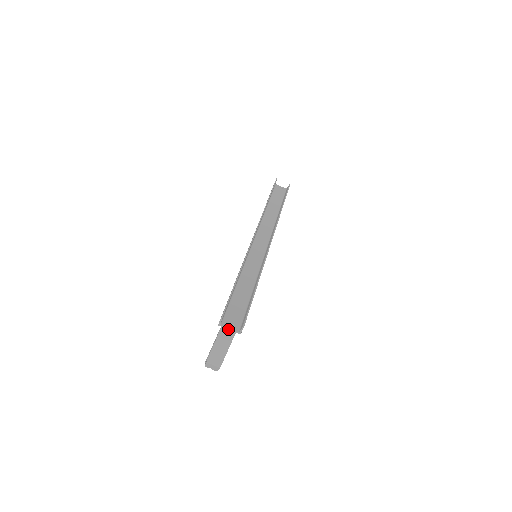
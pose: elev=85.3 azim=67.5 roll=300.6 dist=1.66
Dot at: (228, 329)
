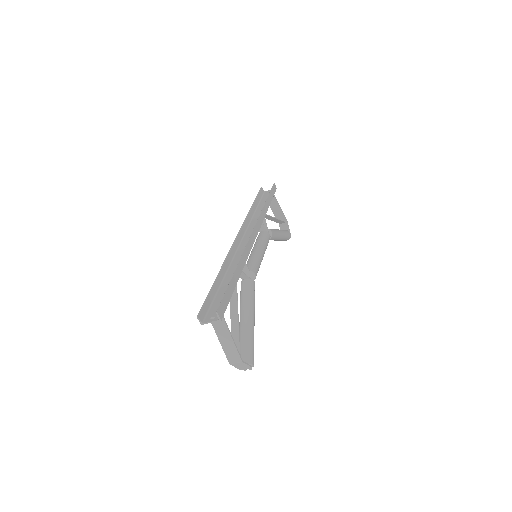
Dot at: occluded
